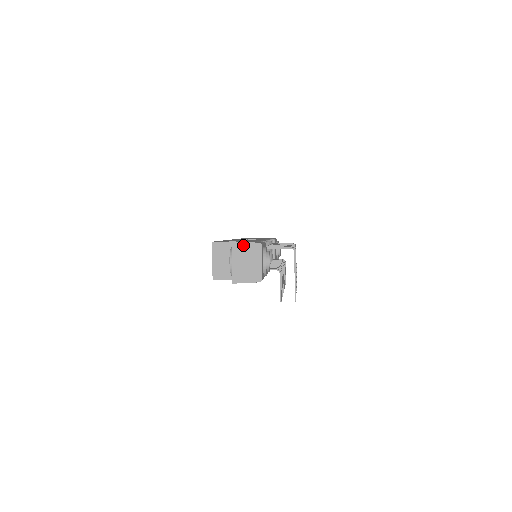
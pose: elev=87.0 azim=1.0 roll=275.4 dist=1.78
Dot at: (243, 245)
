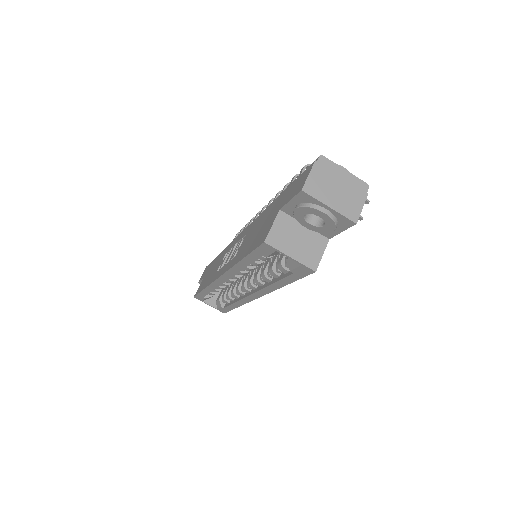
Dot at: (312, 178)
